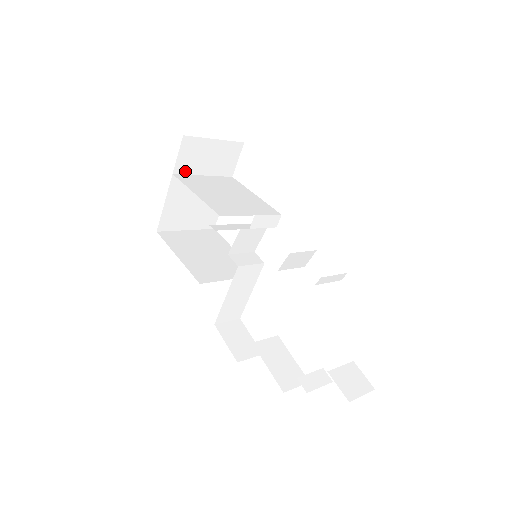
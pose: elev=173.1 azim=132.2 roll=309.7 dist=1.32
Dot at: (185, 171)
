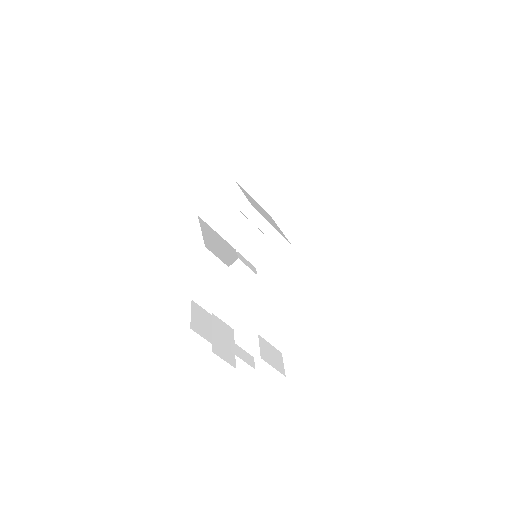
Dot at: (244, 185)
